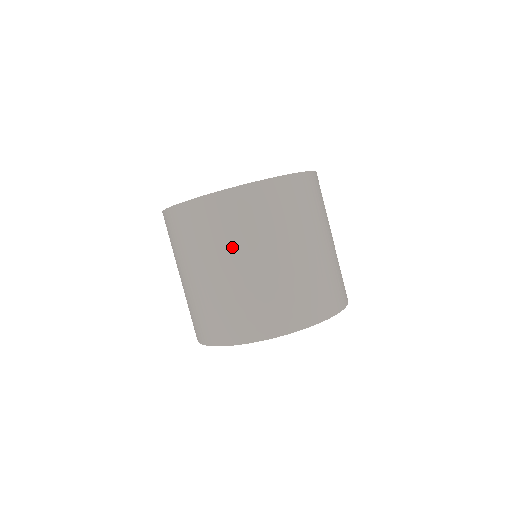
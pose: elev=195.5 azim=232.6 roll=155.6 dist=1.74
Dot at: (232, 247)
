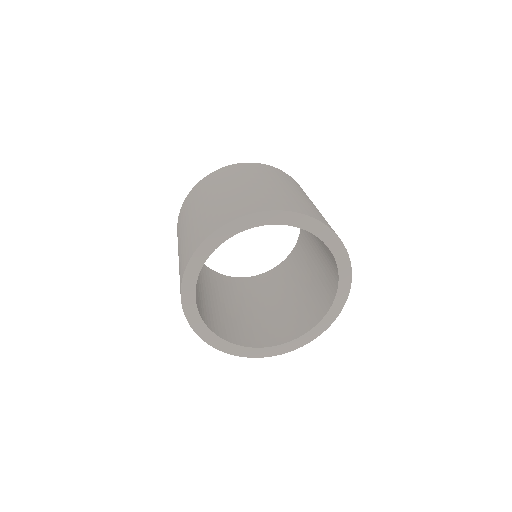
Dot at: (190, 211)
